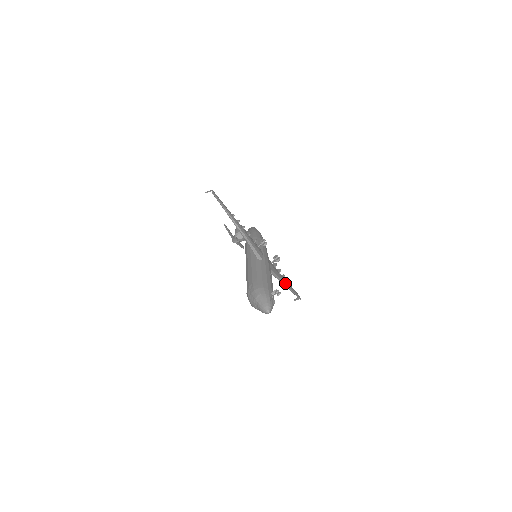
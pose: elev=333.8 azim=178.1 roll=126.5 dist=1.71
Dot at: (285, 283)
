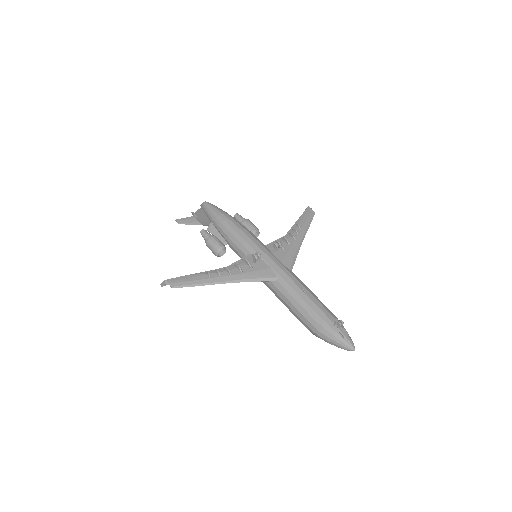
Dot at: (300, 241)
